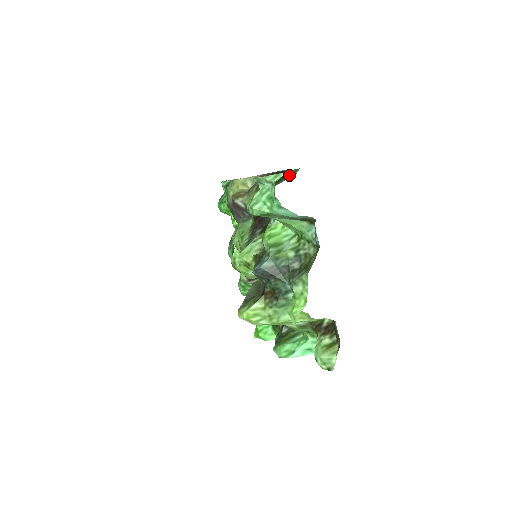
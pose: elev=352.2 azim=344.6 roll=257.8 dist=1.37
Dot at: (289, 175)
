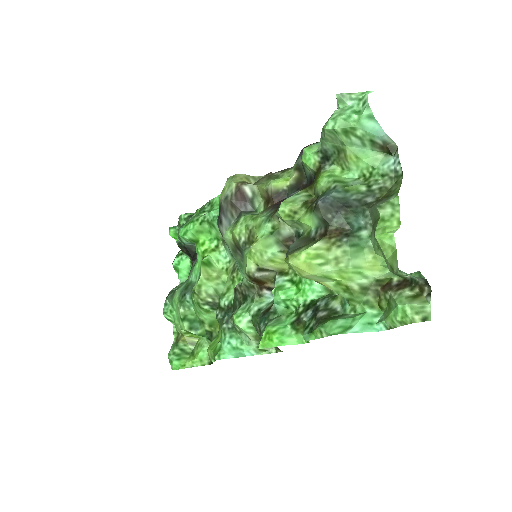
Dot at: occluded
